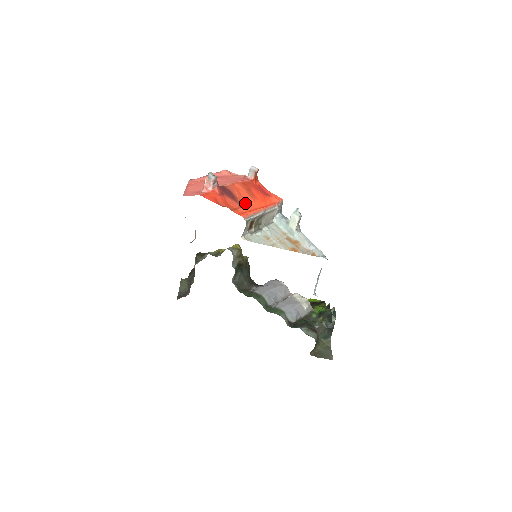
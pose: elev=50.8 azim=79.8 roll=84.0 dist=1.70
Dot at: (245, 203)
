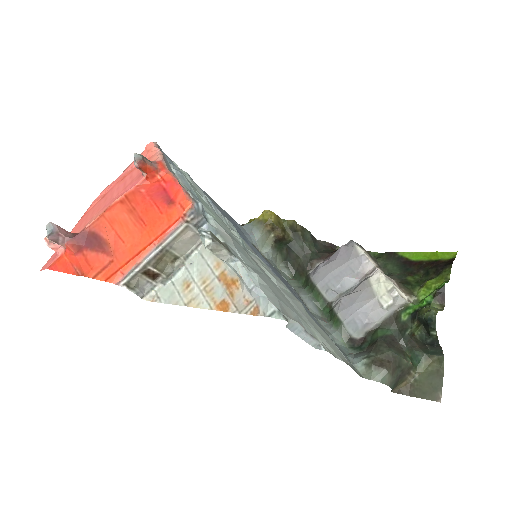
Dot at: (121, 247)
